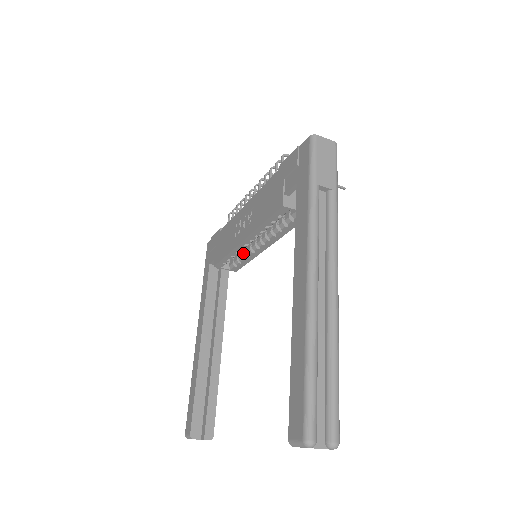
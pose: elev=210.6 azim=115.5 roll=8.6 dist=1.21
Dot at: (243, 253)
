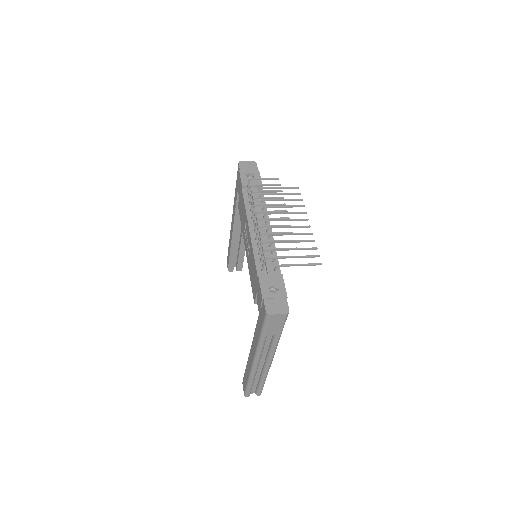
Dot at: occluded
